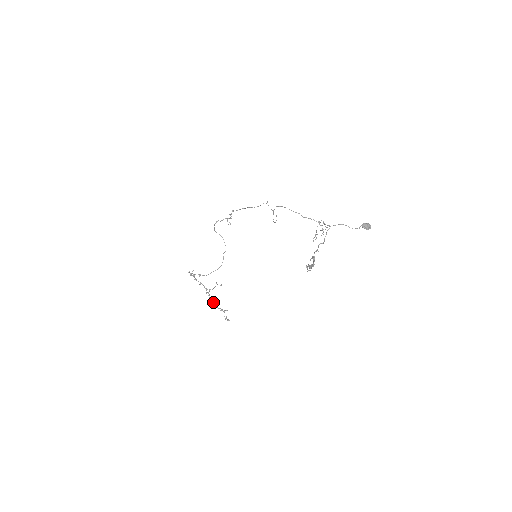
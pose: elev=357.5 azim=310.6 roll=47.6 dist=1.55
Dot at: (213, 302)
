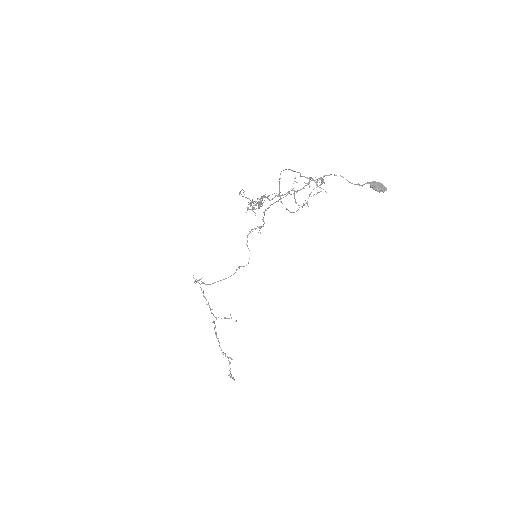
Dot at: occluded
